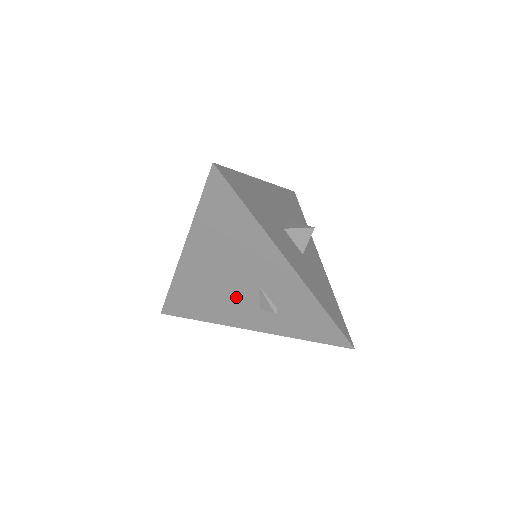
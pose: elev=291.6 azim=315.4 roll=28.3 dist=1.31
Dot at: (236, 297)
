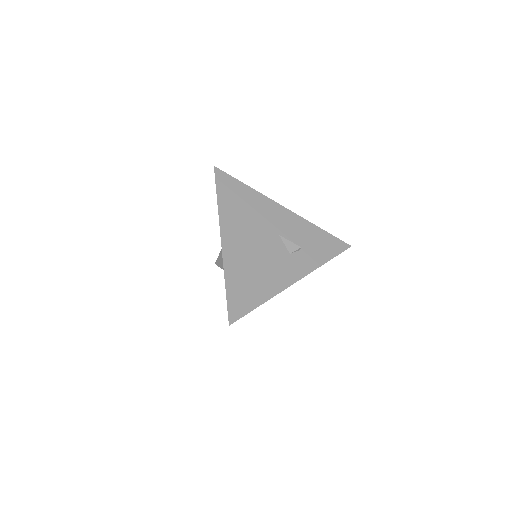
Dot at: (272, 256)
